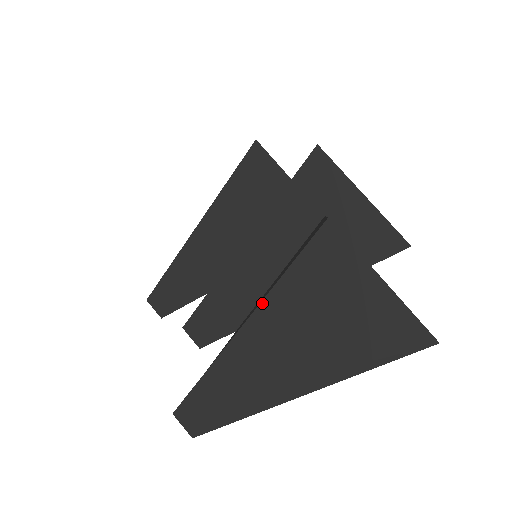
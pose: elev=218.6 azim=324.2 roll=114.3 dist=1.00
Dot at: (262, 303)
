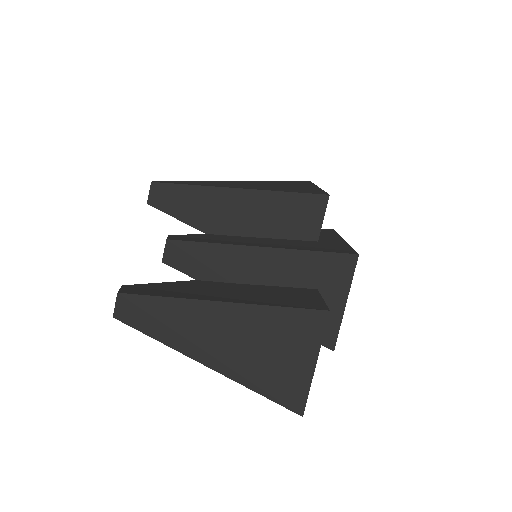
Dot at: (247, 305)
